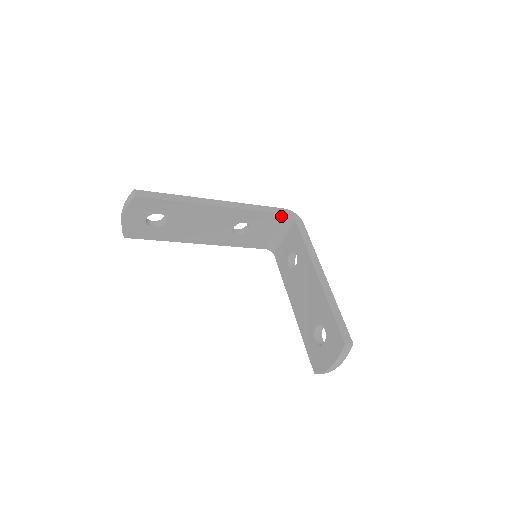
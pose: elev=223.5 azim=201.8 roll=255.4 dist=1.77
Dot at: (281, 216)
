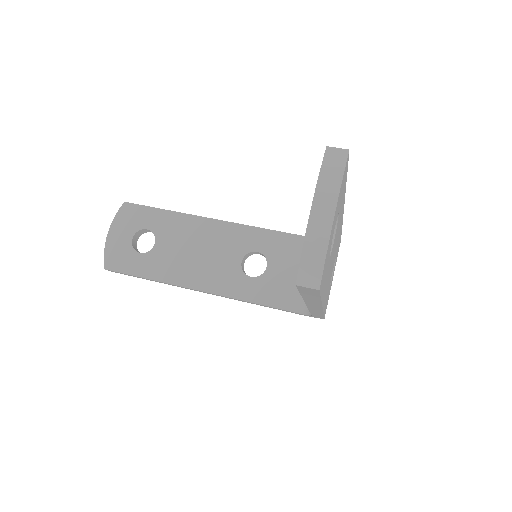
Dot at: occluded
